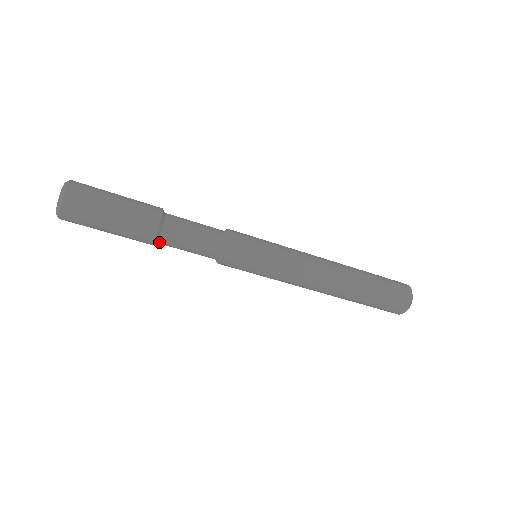
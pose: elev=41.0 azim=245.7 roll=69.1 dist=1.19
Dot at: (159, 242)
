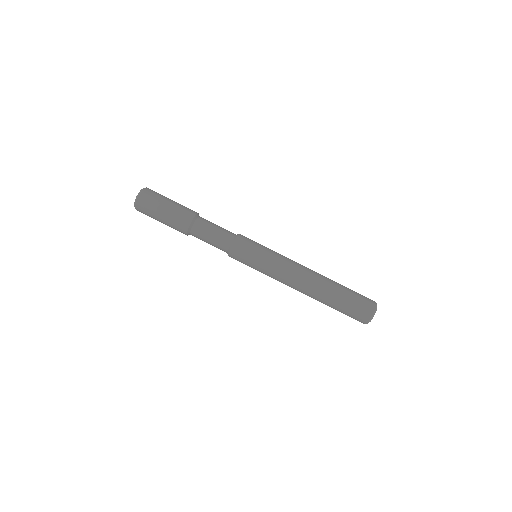
Dot at: (193, 228)
